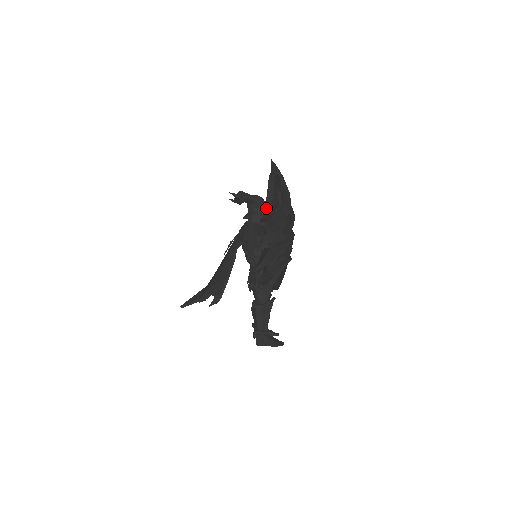
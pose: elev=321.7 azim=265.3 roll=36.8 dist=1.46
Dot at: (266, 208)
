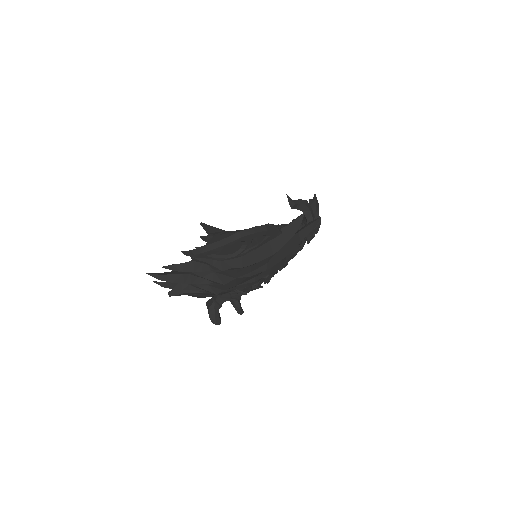
Dot at: (206, 248)
